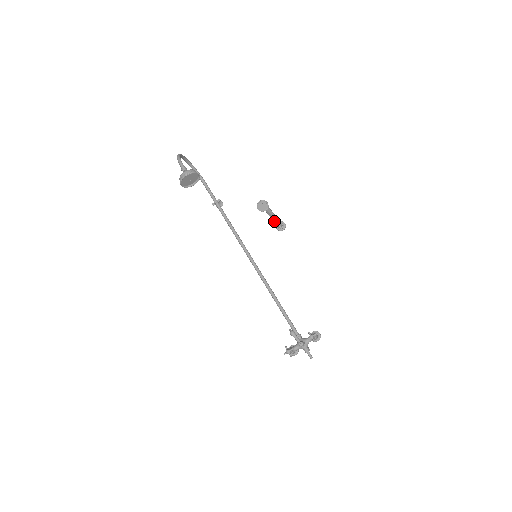
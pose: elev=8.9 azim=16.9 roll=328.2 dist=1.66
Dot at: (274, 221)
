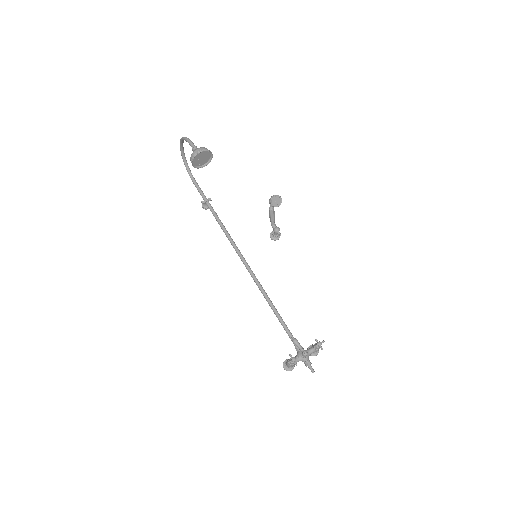
Dot at: (273, 227)
